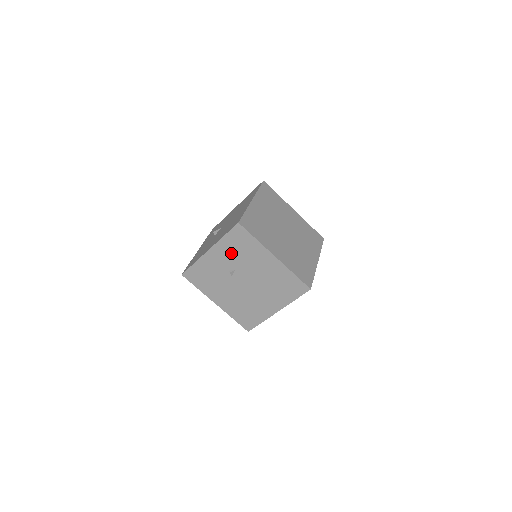
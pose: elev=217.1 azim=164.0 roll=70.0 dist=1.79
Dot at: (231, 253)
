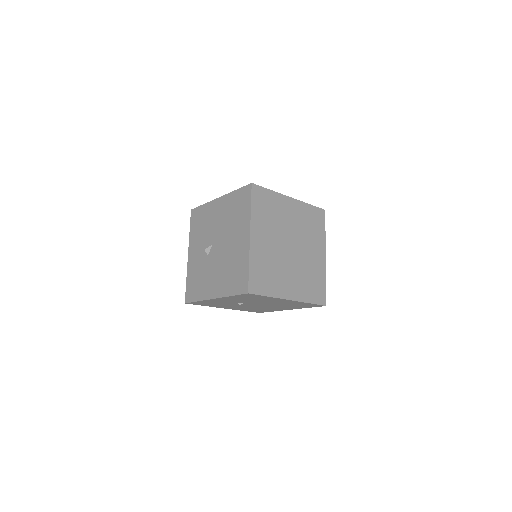
Dot at: (240, 299)
